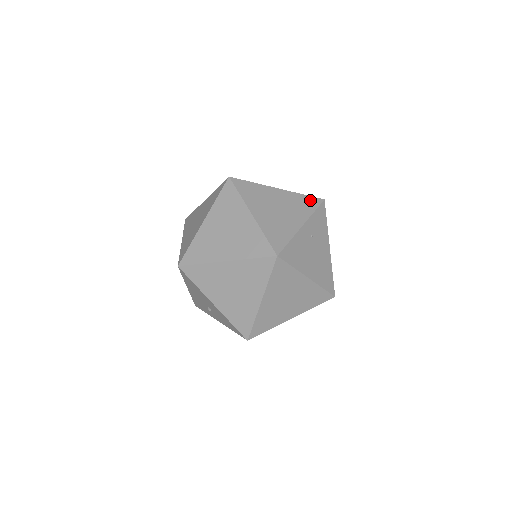
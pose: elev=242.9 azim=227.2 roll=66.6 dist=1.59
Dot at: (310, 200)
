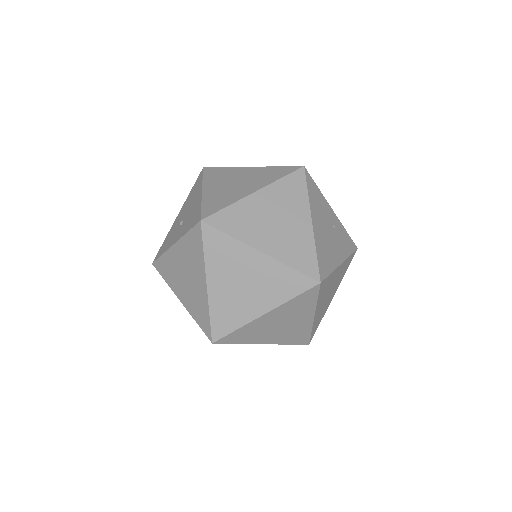
Dot at: occluded
